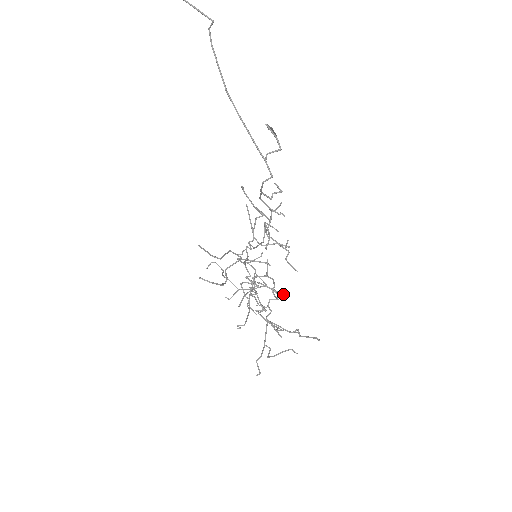
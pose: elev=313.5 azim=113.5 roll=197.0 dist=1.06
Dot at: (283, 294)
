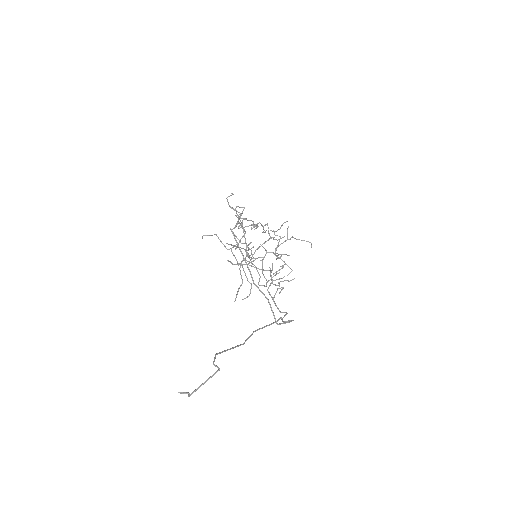
Dot at: (292, 270)
